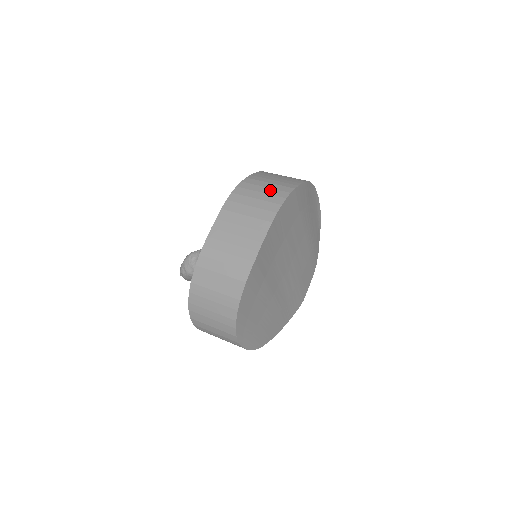
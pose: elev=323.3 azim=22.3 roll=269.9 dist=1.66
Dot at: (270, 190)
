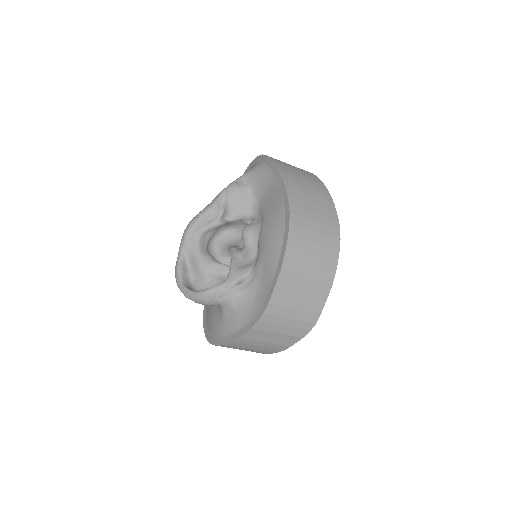
Dot at: (322, 238)
